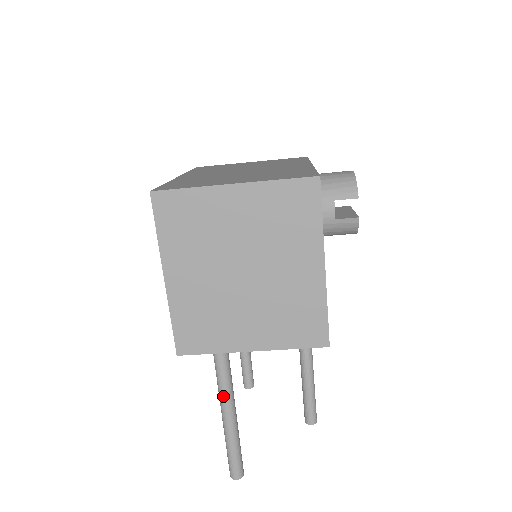
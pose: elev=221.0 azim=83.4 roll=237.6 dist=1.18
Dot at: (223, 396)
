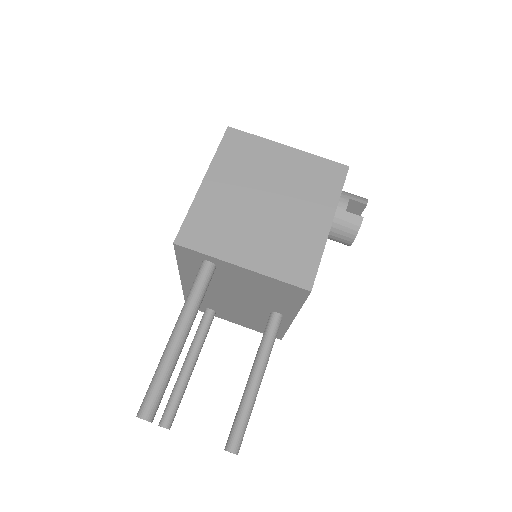
Dot at: (186, 310)
